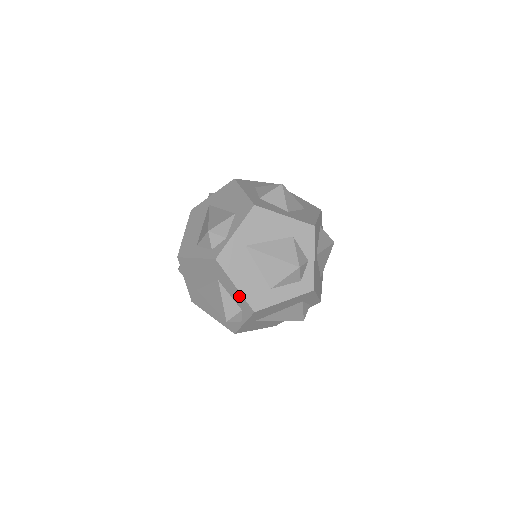
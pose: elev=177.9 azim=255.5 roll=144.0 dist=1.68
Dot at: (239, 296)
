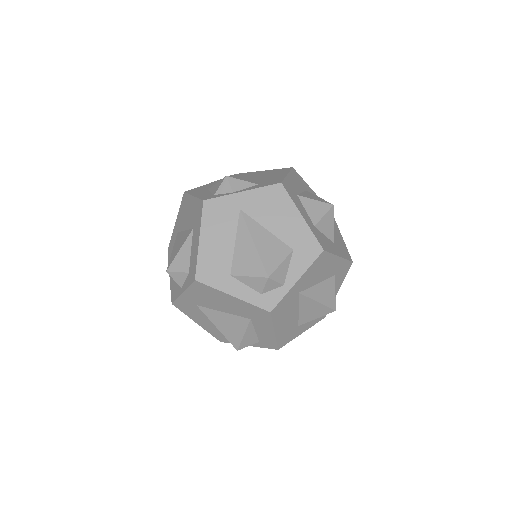
Dot at: (270, 337)
